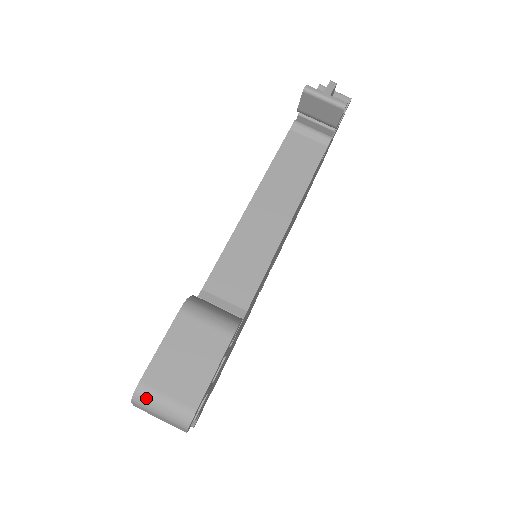
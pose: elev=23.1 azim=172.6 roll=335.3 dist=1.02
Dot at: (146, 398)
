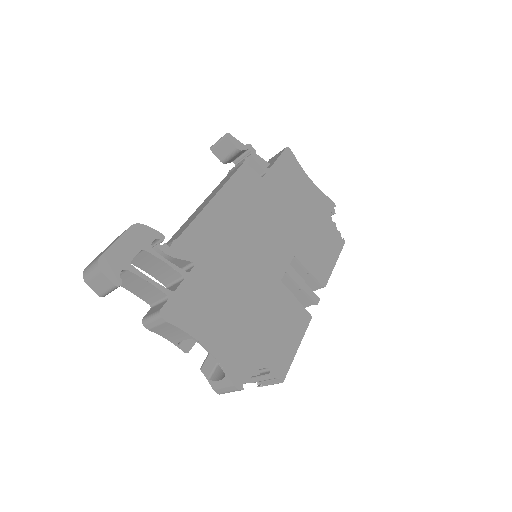
Dot at: (86, 271)
